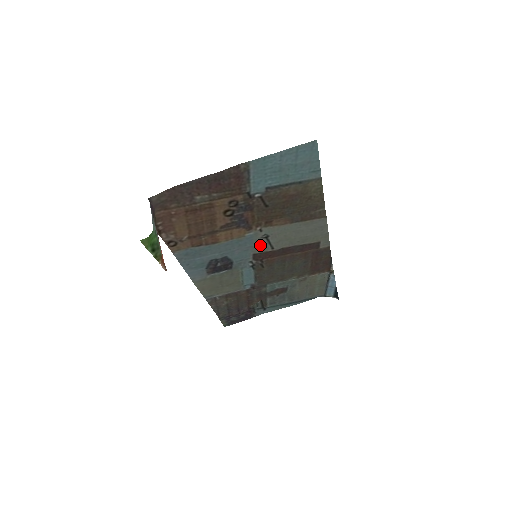
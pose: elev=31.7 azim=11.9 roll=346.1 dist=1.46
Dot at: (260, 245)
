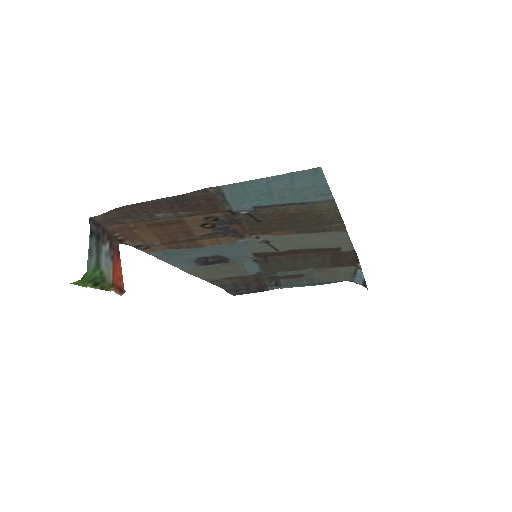
Dot at: (260, 247)
